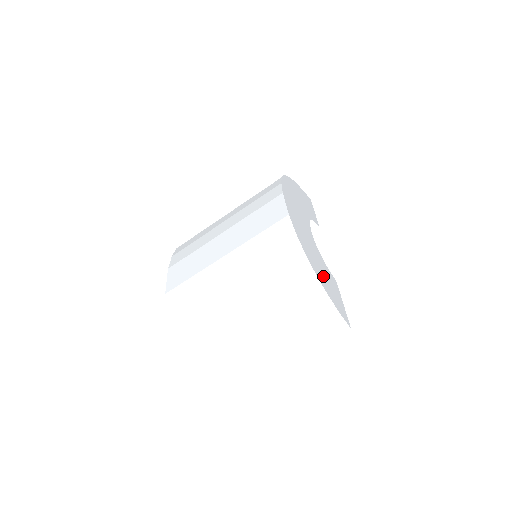
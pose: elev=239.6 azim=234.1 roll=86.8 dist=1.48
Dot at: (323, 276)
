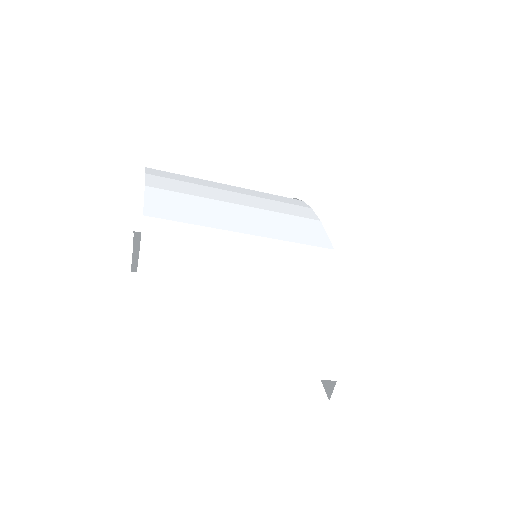
Dot at: occluded
